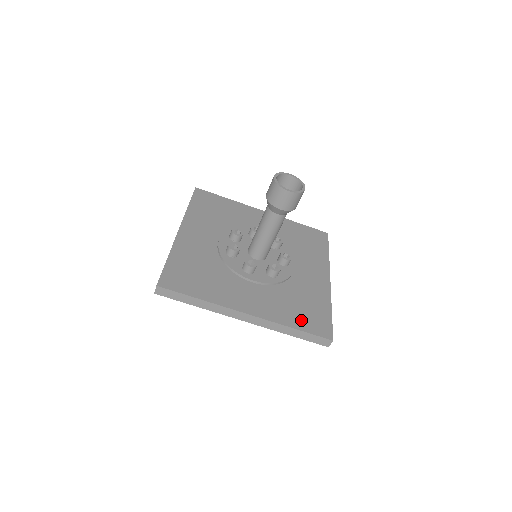
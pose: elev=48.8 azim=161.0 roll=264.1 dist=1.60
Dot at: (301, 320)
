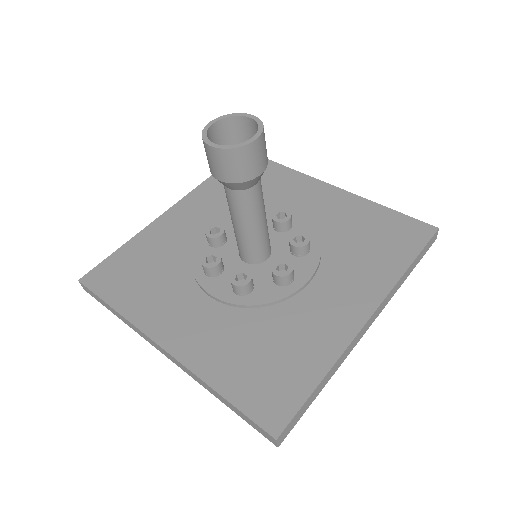
Dot at: (395, 251)
